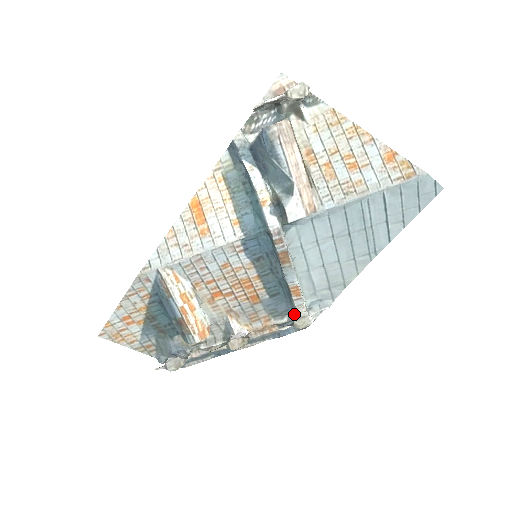
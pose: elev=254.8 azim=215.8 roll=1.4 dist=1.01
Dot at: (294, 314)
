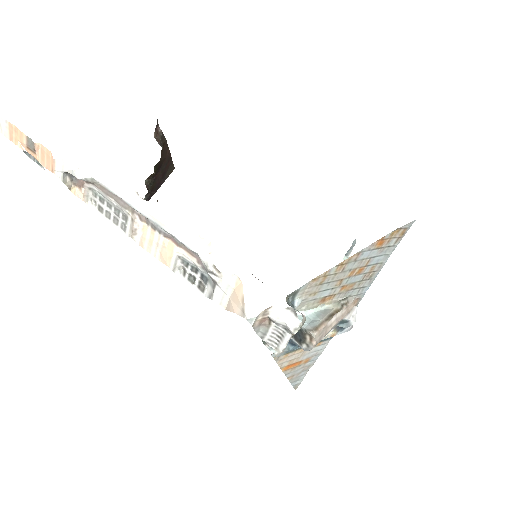
Dot at: occluded
